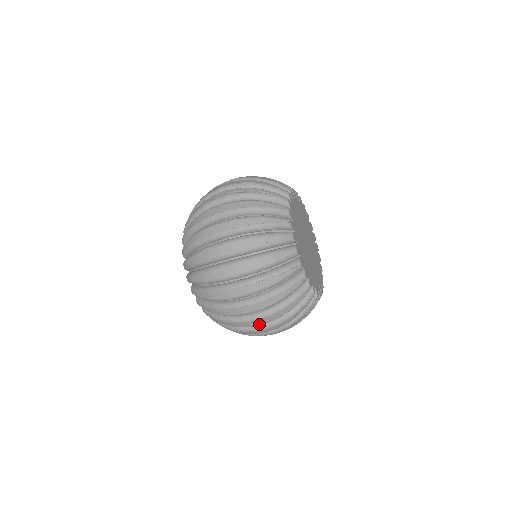
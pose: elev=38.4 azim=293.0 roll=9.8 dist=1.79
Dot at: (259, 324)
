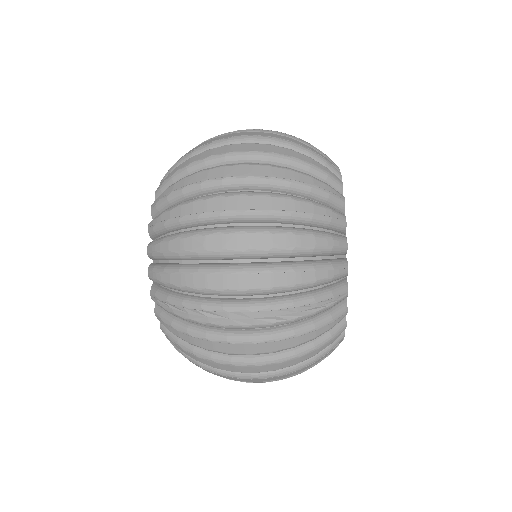
Dot at: occluded
